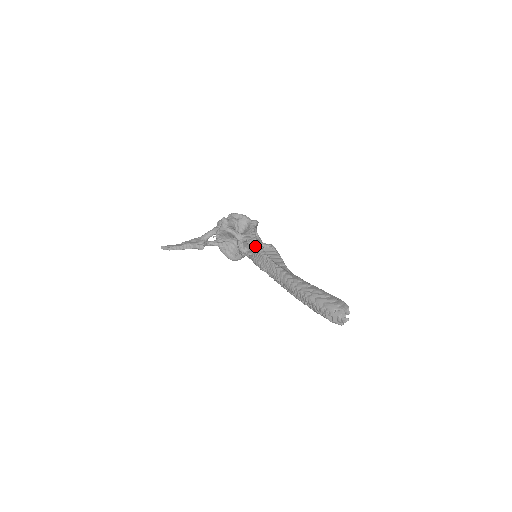
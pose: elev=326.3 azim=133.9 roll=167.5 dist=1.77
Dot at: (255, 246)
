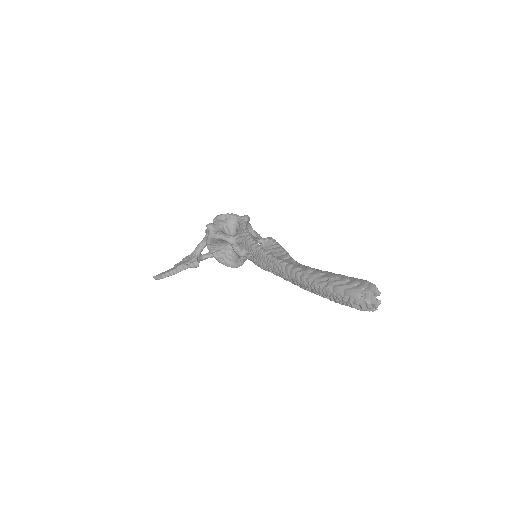
Dot at: (251, 245)
